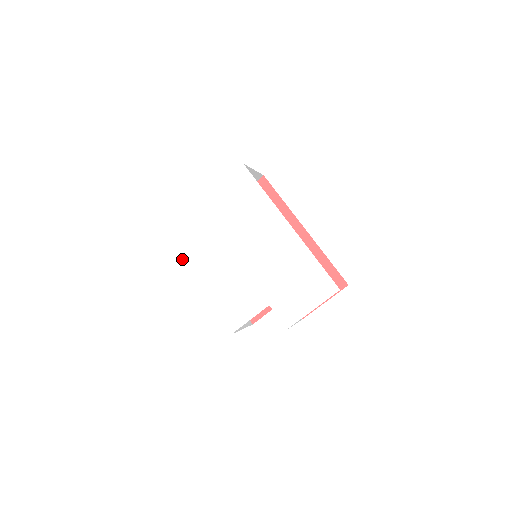
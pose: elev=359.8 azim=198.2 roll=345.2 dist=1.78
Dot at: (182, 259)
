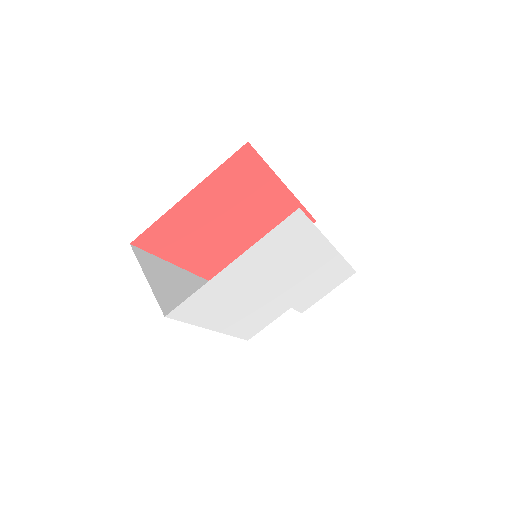
Dot at: (195, 322)
